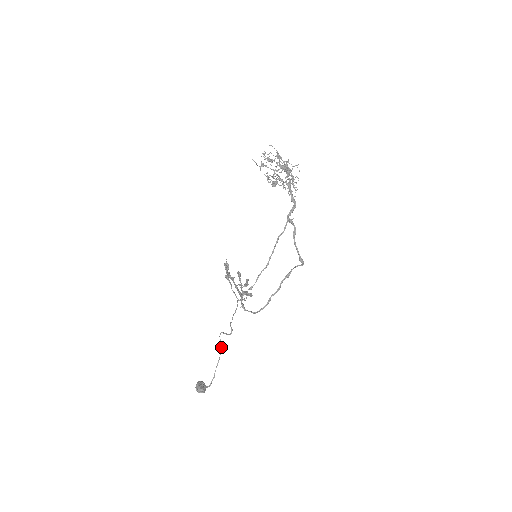
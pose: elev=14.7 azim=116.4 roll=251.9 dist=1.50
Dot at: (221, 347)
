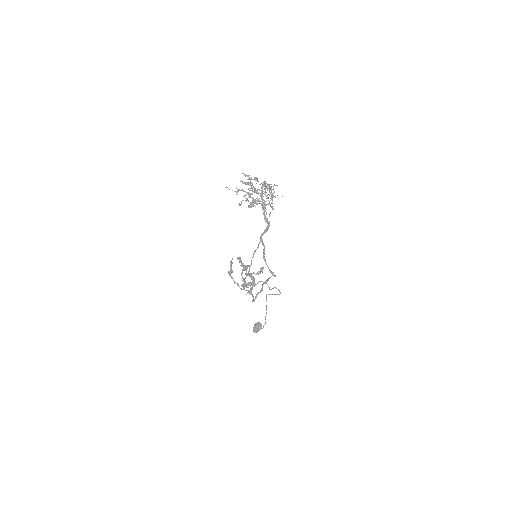
Dot at: (266, 305)
